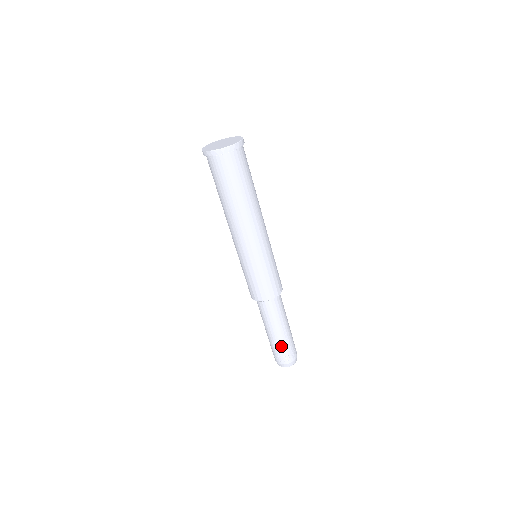
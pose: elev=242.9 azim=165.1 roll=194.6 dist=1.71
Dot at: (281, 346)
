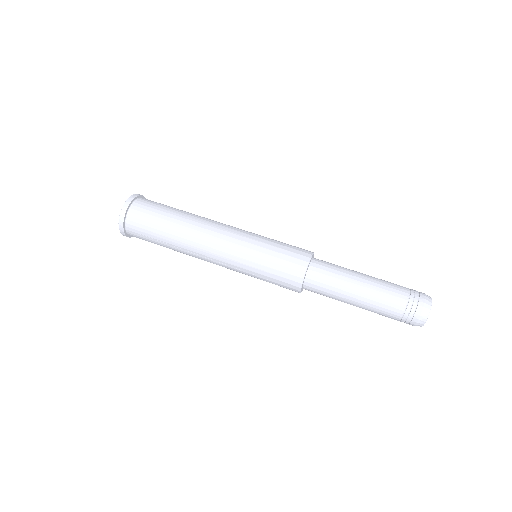
Dot at: (391, 284)
